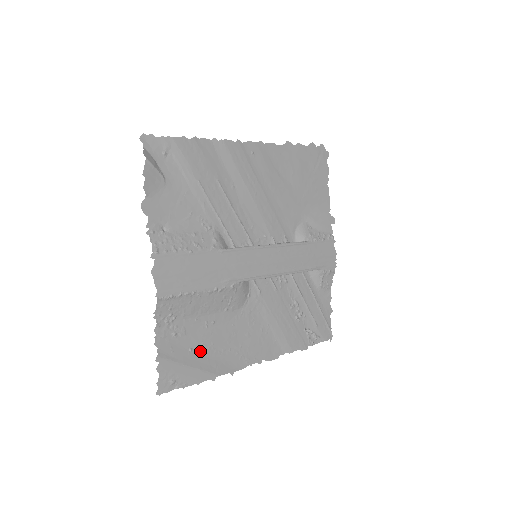
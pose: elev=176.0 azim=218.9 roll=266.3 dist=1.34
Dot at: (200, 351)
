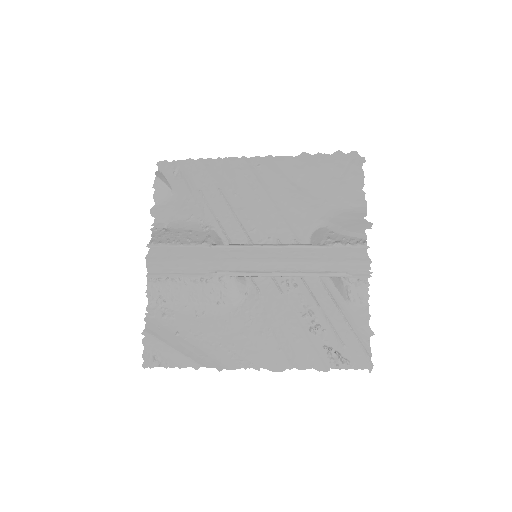
Dot at: (187, 337)
